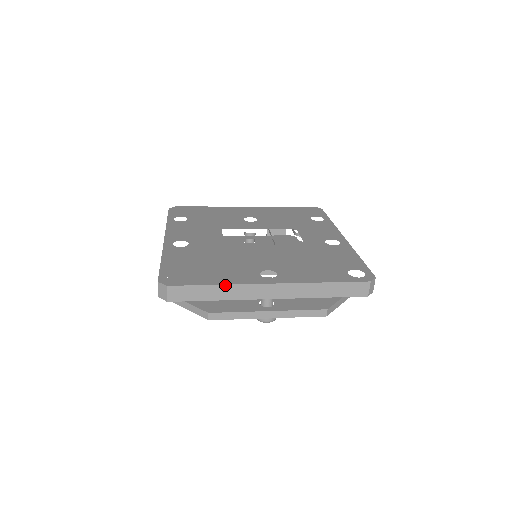
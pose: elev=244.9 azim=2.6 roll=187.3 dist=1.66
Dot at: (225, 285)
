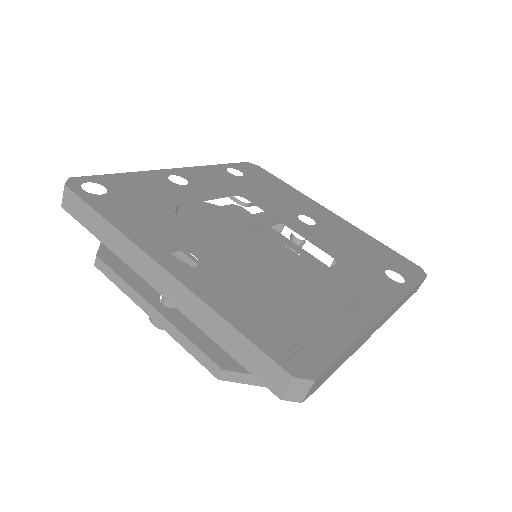
Dot at: (115, 227)
